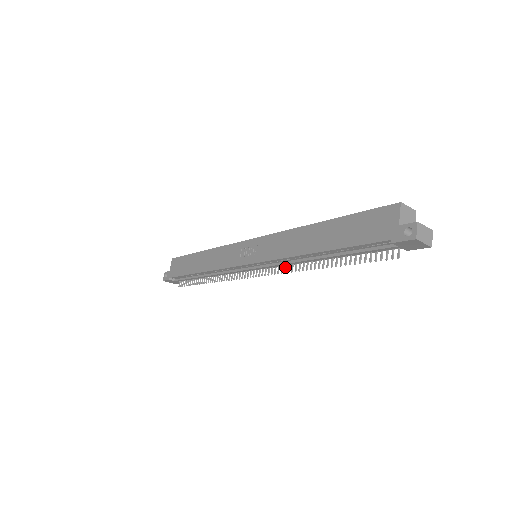
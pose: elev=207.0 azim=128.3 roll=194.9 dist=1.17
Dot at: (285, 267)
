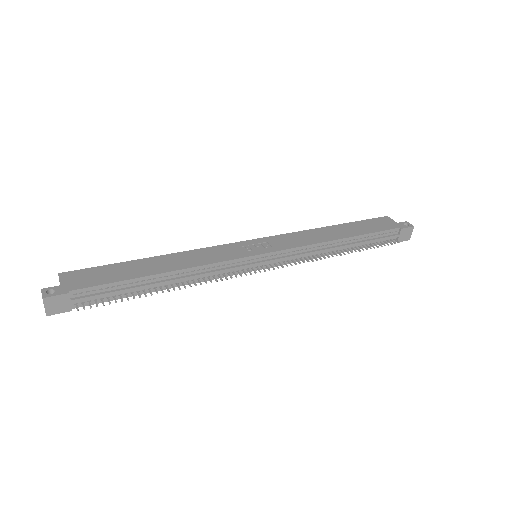
Dot at: (302, 259)
